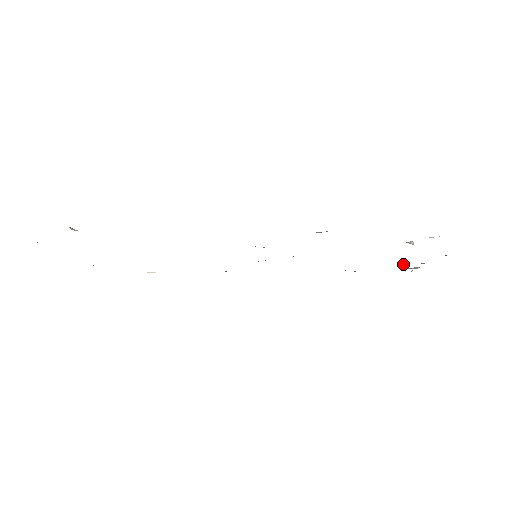
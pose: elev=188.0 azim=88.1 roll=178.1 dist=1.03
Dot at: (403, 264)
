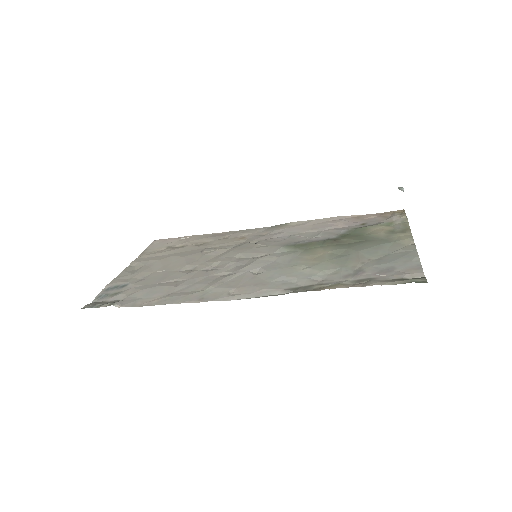
Dot at: (389, 222)
